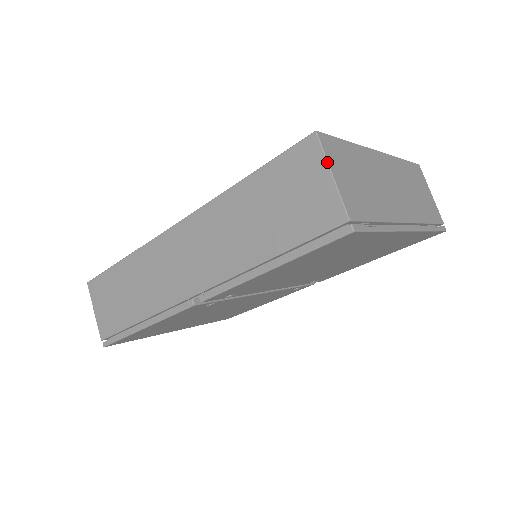
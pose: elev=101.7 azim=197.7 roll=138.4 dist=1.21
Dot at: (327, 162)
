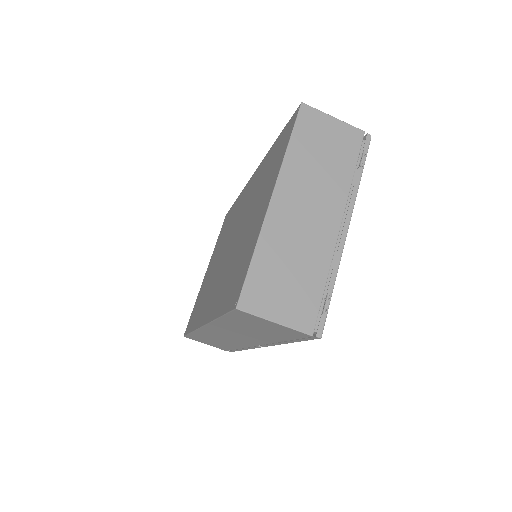
Dot at: (264, 319)
